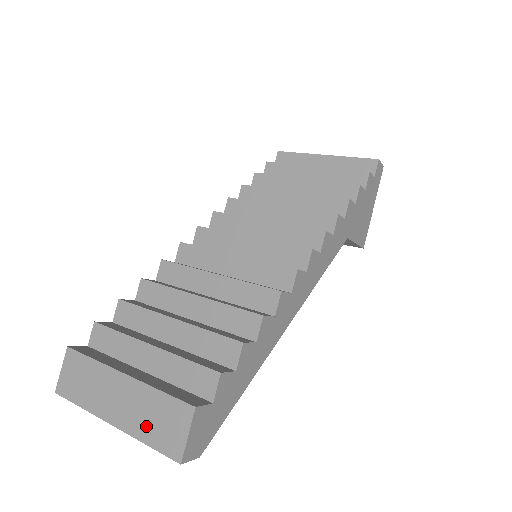
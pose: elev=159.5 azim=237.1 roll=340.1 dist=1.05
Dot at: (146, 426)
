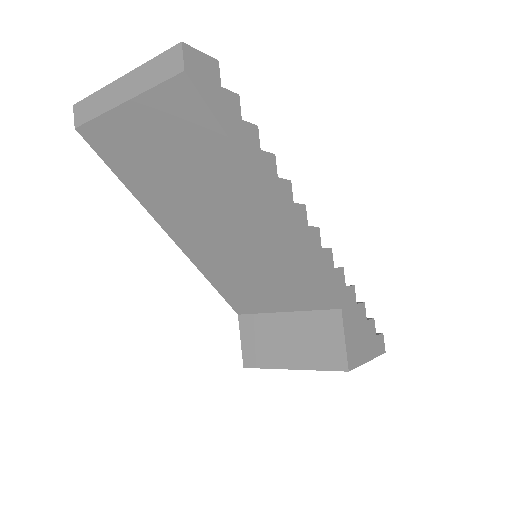
Dot at: occluded
